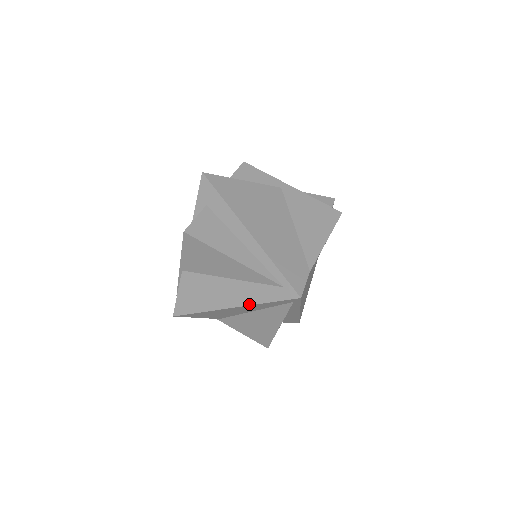
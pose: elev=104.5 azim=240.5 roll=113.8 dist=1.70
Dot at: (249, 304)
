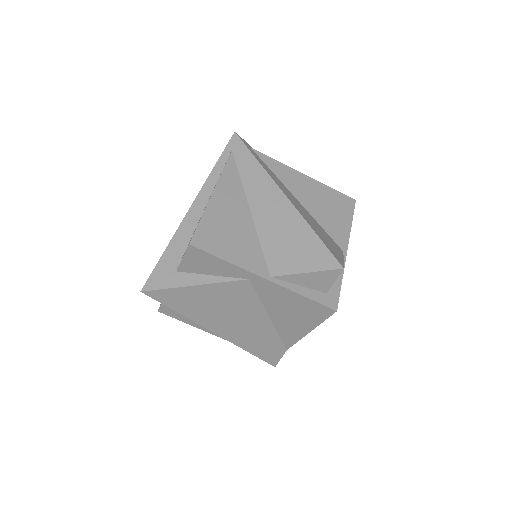
Dot at: occluded
